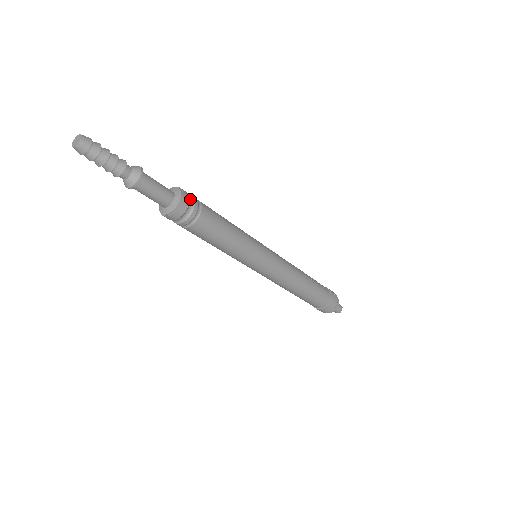
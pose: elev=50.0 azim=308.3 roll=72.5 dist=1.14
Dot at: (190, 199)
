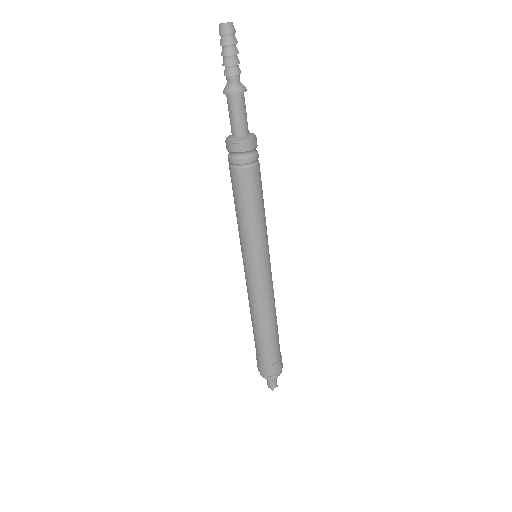
Dot at: occluded
